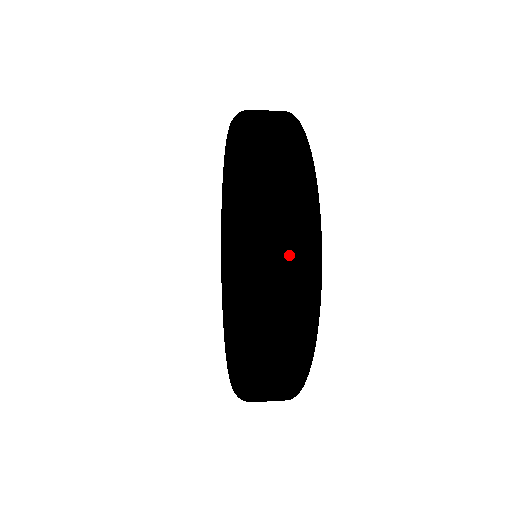
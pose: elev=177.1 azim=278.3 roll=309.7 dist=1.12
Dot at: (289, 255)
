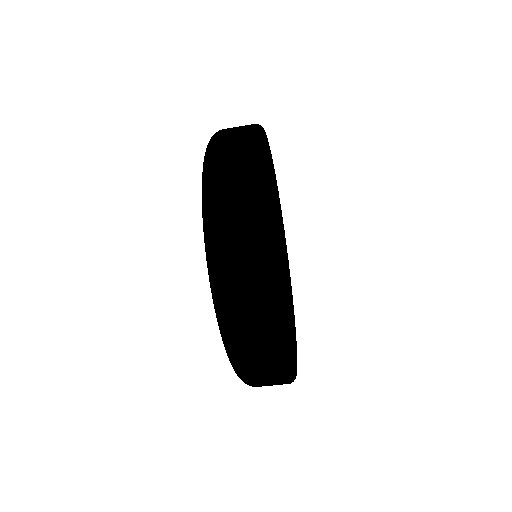
Dot at: (235, 222)
